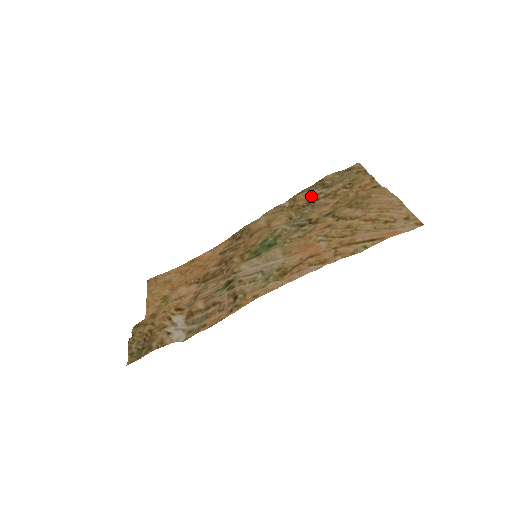
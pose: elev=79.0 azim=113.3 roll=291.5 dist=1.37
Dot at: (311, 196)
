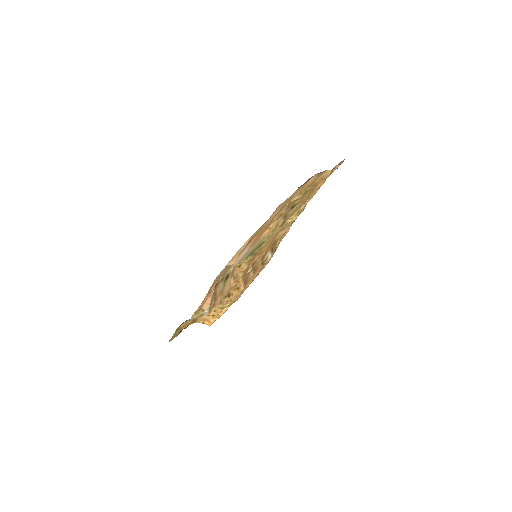
Dot at: occluded
